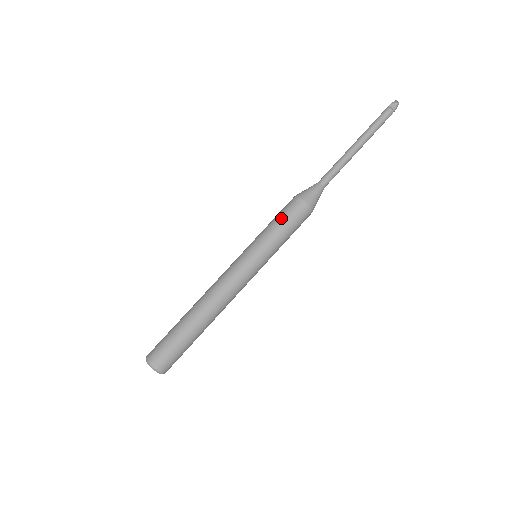
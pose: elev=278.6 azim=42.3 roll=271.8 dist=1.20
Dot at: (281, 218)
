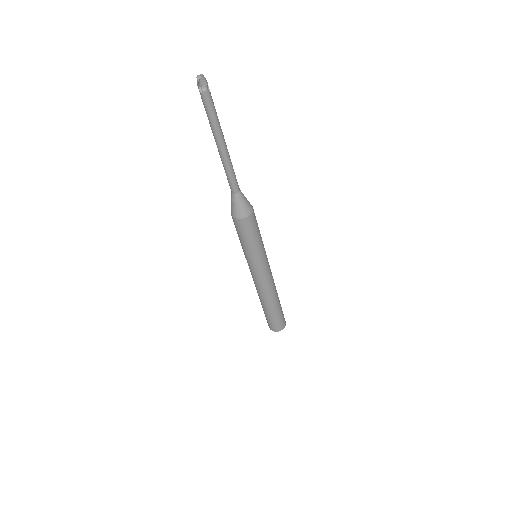
Dot at: (243, 238)
